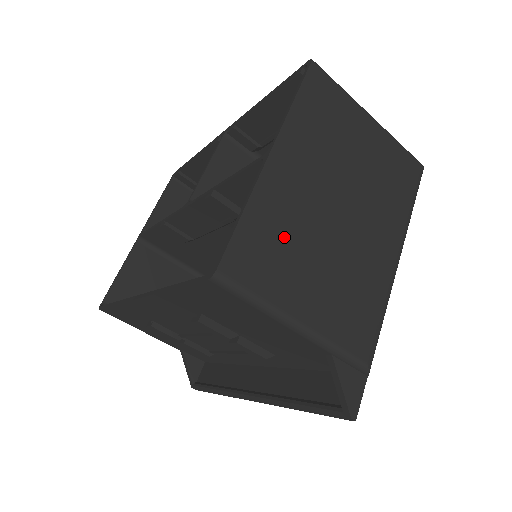
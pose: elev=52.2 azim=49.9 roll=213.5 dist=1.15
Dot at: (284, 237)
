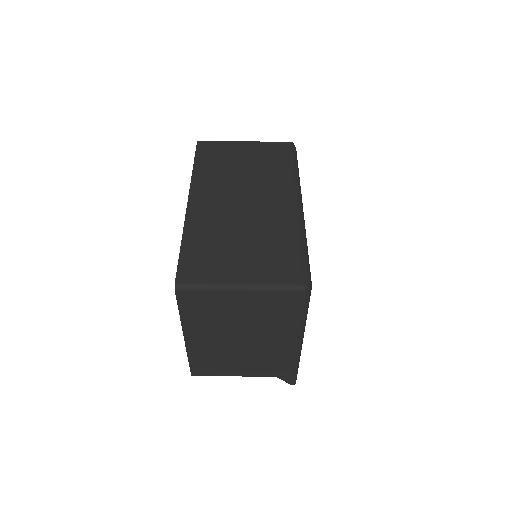
Dot at: (215, 359)
